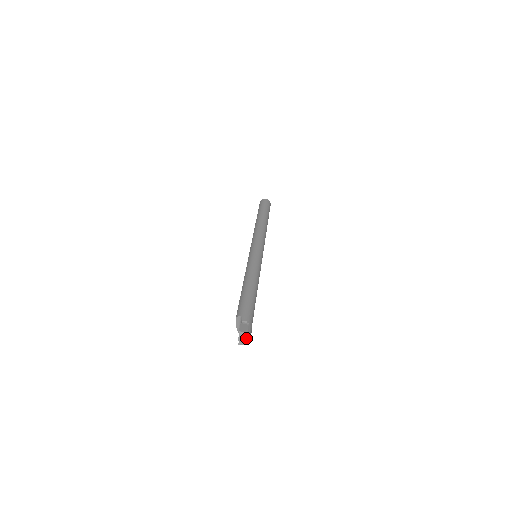
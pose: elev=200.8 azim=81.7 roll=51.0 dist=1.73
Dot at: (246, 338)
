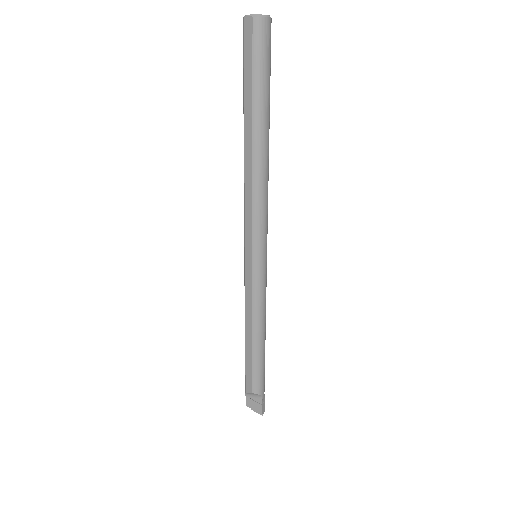
Dot at: occluded
